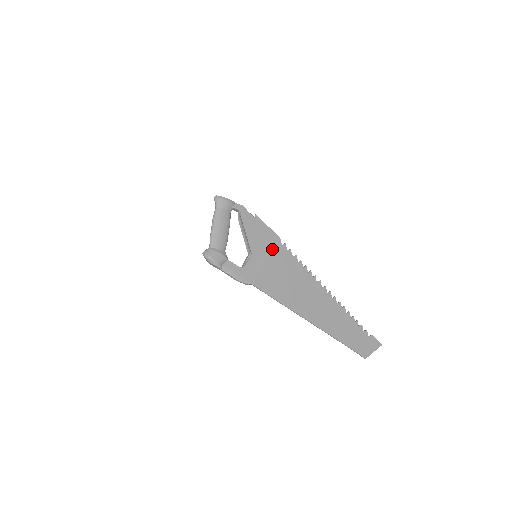
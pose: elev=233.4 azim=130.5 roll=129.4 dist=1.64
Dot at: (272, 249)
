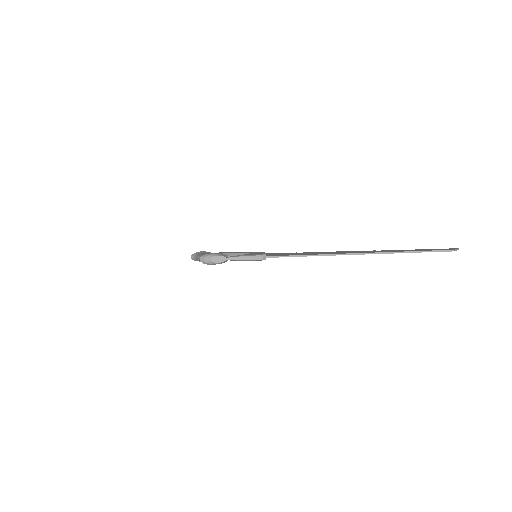
Dot at: occluded
